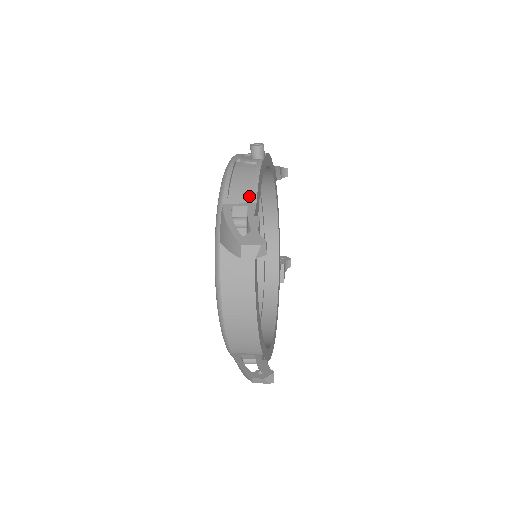
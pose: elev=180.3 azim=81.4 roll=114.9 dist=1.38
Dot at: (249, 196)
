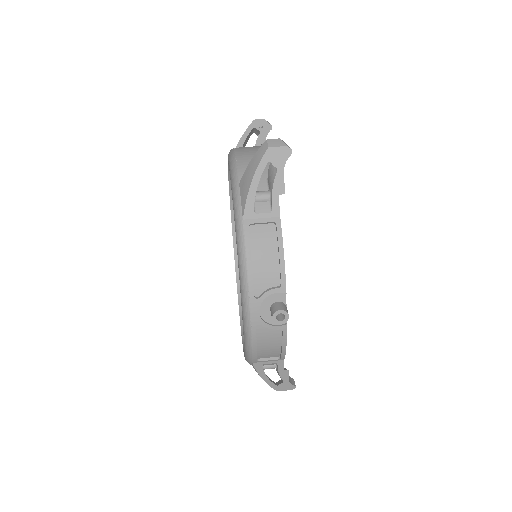
Dot at: (276, 356)
